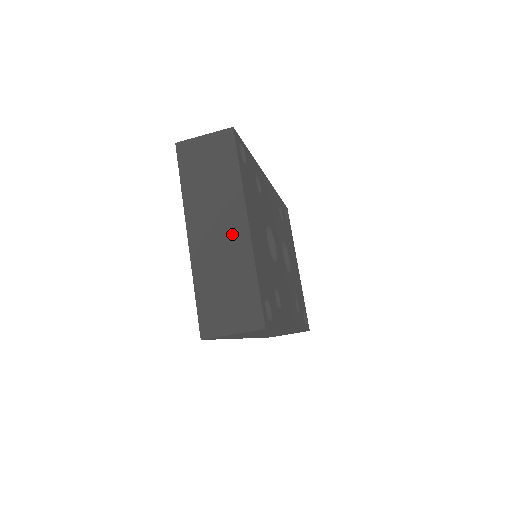
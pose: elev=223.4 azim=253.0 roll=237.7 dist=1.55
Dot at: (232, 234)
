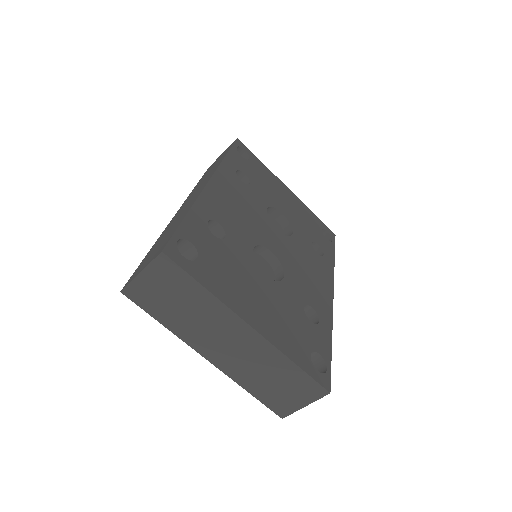
Dot at: (244, 342)
